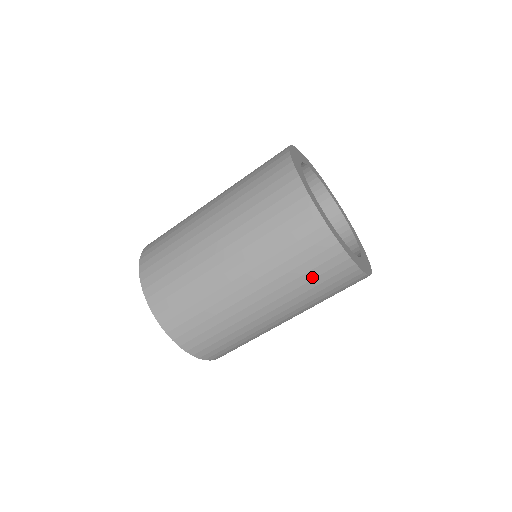
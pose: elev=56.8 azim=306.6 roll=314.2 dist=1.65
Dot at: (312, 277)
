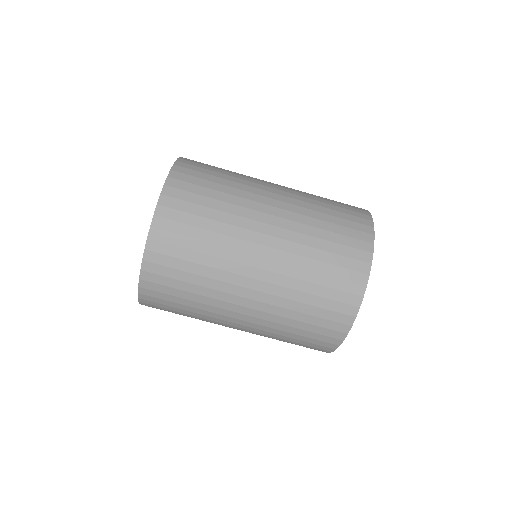
Dot at: (315, 303)
